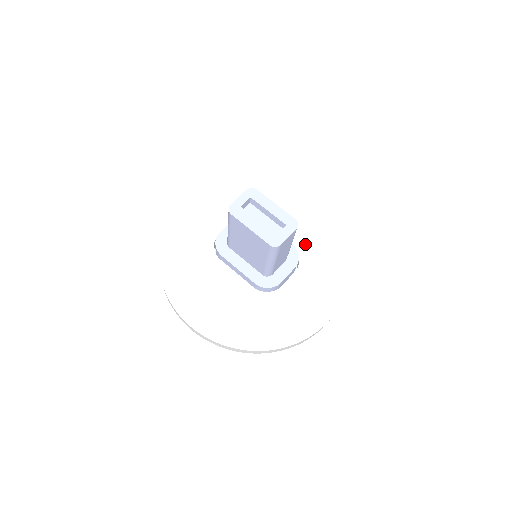
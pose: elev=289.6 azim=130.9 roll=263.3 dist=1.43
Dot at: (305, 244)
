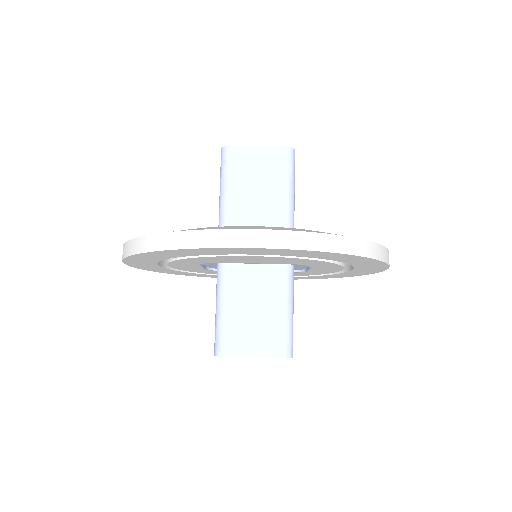
Dot at: occluded
